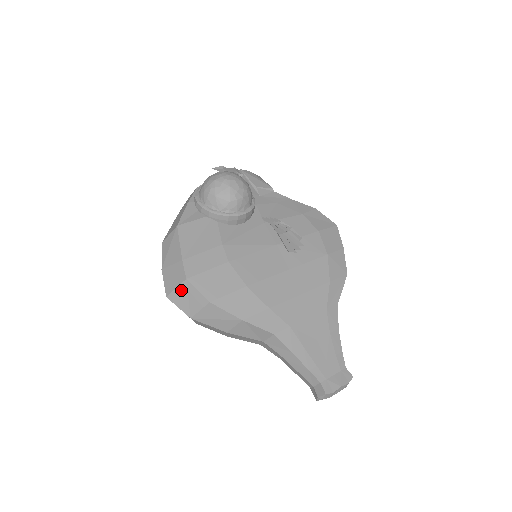
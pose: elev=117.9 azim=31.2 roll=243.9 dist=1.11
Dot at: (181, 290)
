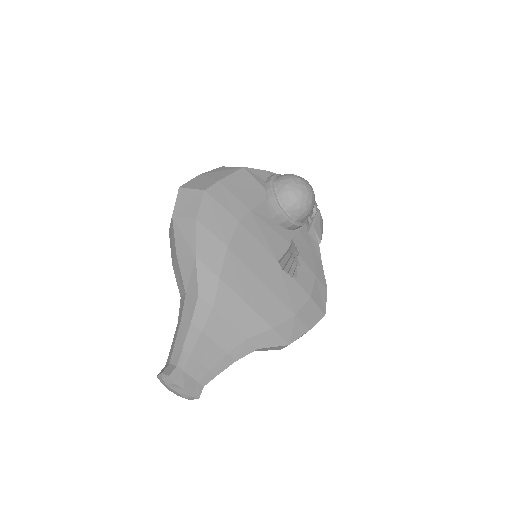
Dot at: (192, 193)
